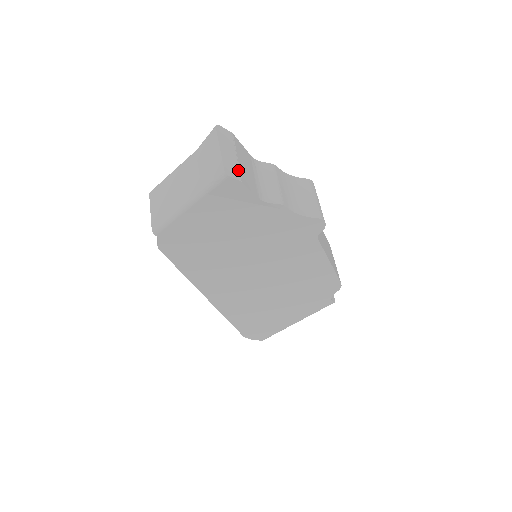
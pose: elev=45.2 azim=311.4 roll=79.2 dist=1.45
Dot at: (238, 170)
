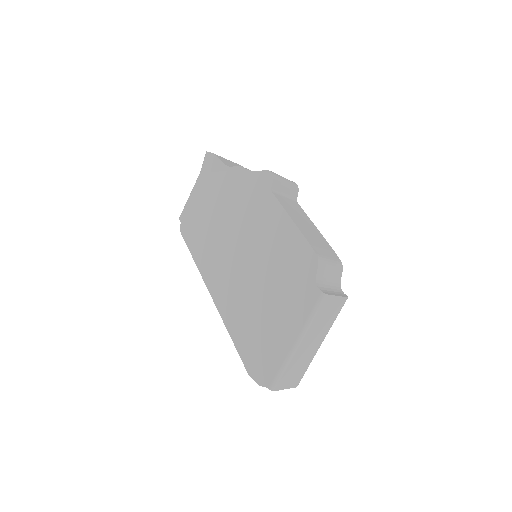
Dot at: (219, 156)
